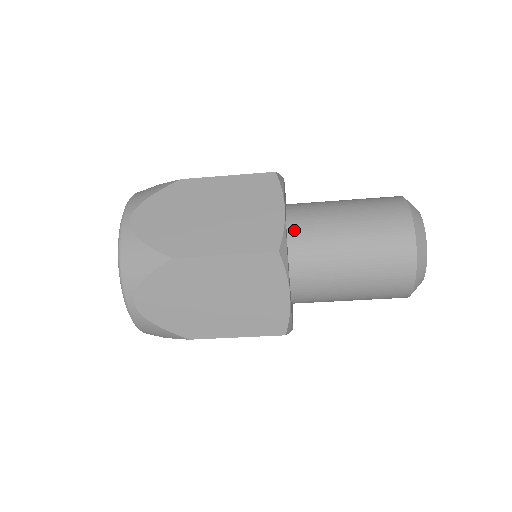
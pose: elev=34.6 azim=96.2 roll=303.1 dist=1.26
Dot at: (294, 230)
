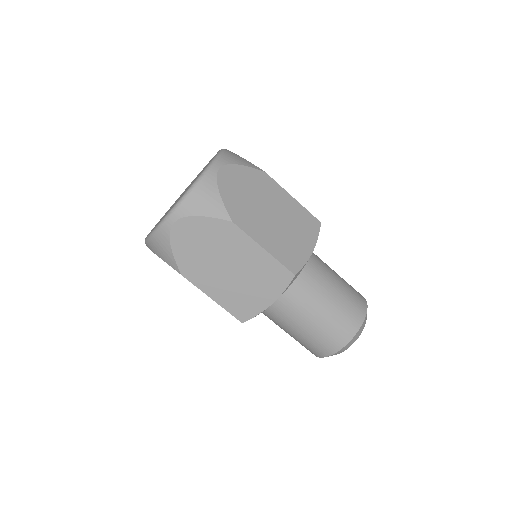
Dot at: occluded
